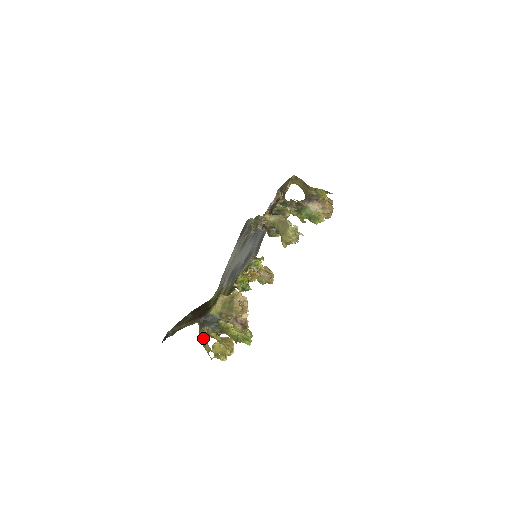
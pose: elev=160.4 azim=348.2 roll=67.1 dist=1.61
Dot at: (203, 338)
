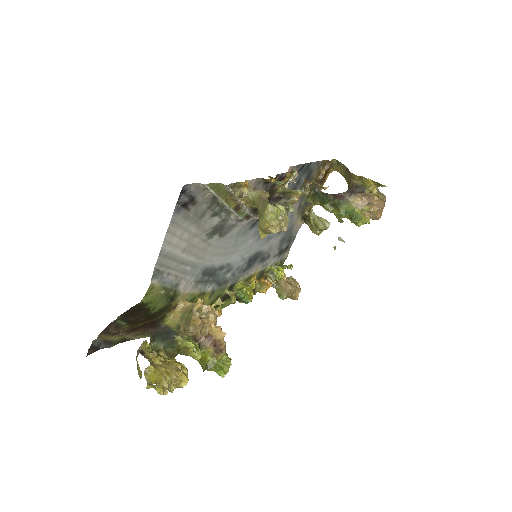
Dot at: (136, 357)
